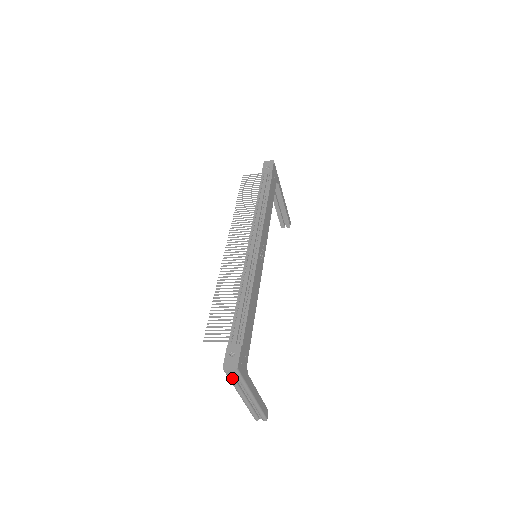
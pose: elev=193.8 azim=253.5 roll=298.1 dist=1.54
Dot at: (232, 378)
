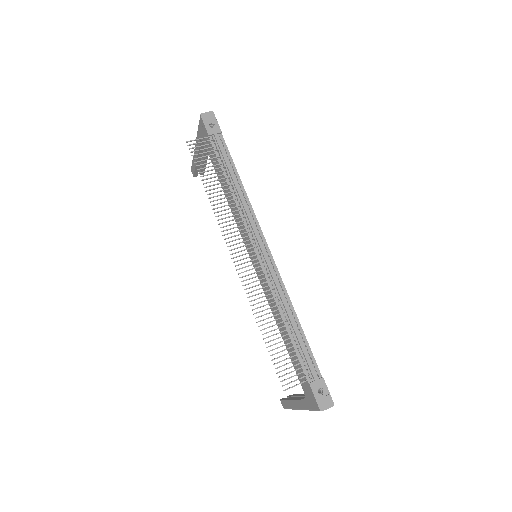
Dot at: occluded
